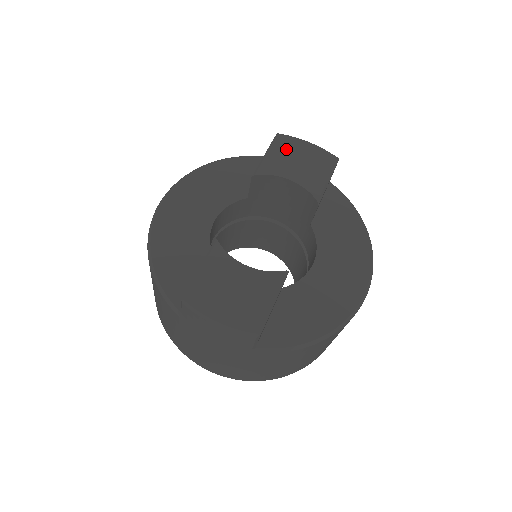
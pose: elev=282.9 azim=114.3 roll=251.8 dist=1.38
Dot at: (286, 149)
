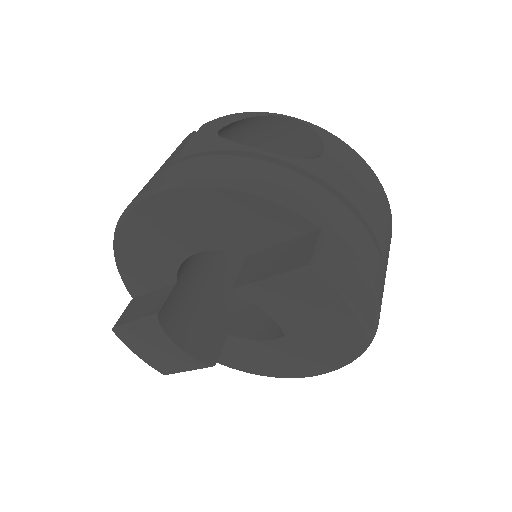
Dot at: (303, 292)
